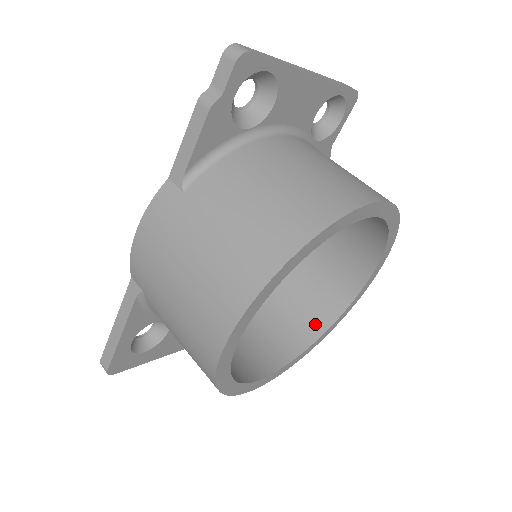
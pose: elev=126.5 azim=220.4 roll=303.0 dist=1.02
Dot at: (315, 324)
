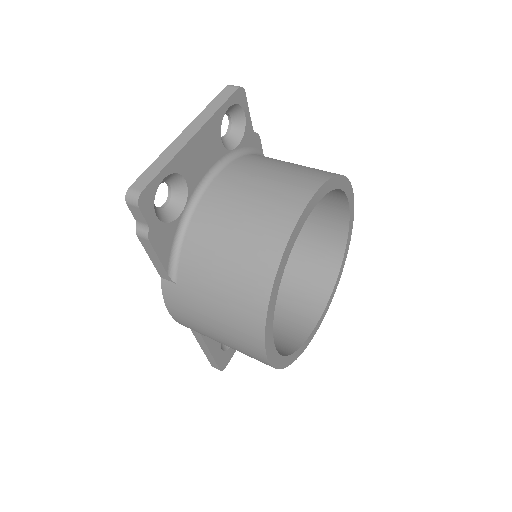
Dot at: (333, 256)
